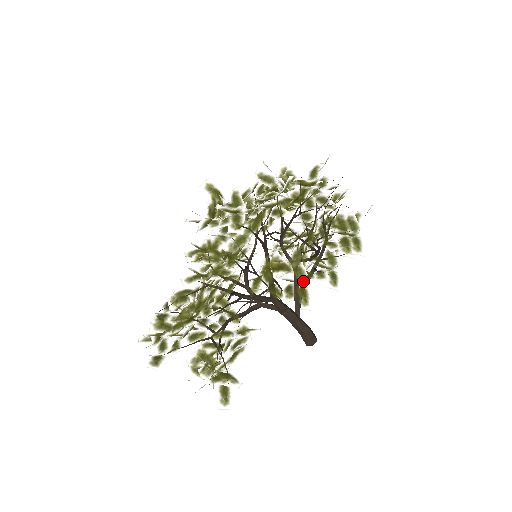
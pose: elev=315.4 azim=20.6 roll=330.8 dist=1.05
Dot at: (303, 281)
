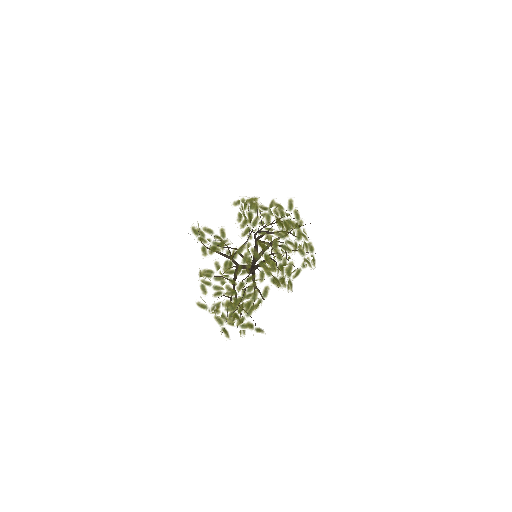
Dot at: occluded
